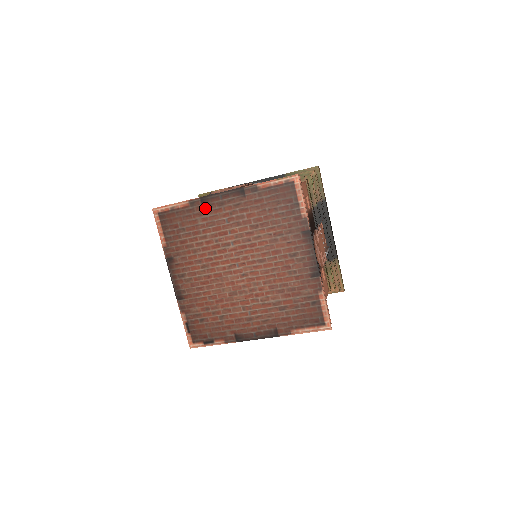
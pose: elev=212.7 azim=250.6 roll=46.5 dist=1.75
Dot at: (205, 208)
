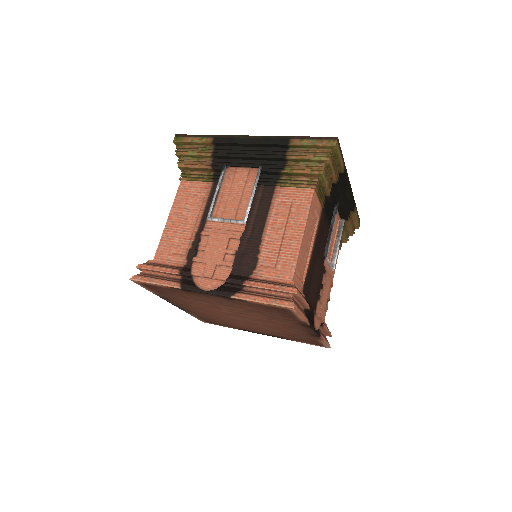
Dot at: (190, 293)
